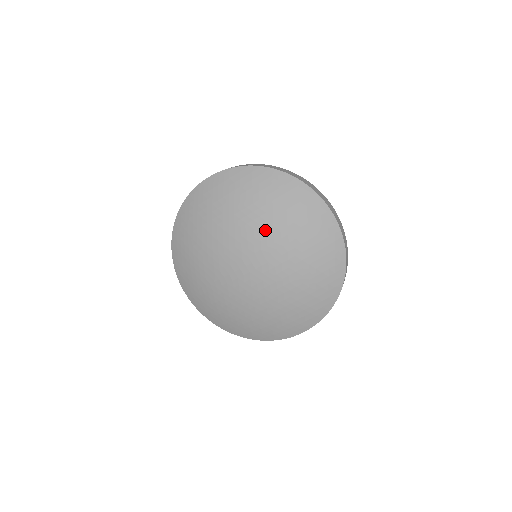
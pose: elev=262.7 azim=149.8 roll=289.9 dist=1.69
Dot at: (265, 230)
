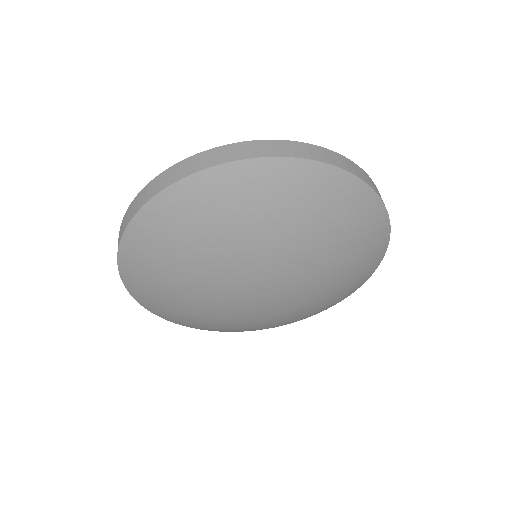
Dot at: (258, 252)
